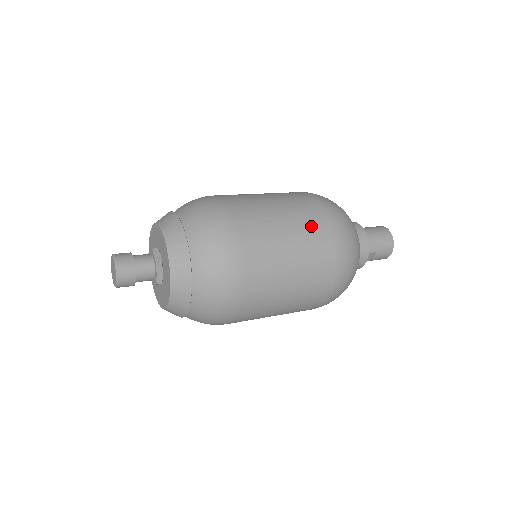
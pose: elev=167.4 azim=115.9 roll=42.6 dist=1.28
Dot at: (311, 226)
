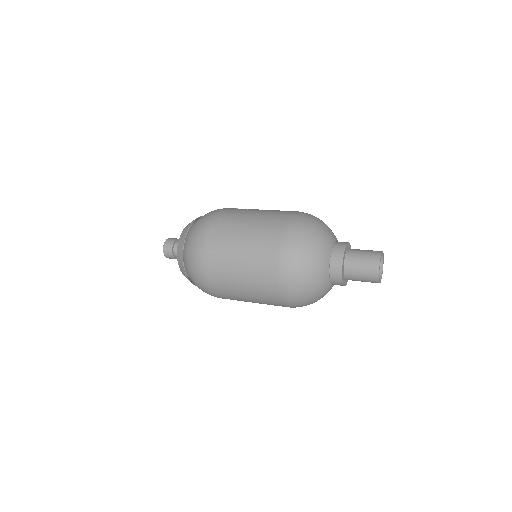
Dot at: (261, 285)
